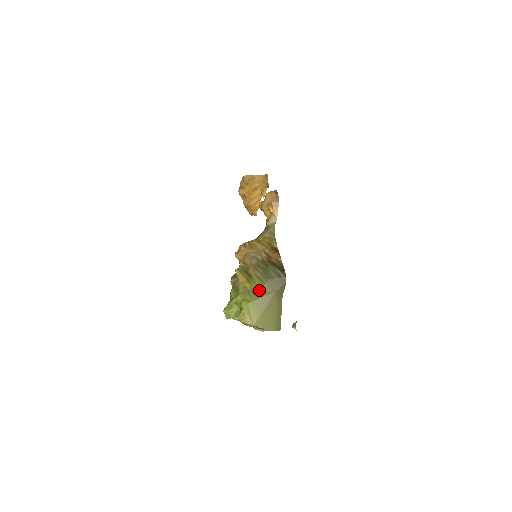
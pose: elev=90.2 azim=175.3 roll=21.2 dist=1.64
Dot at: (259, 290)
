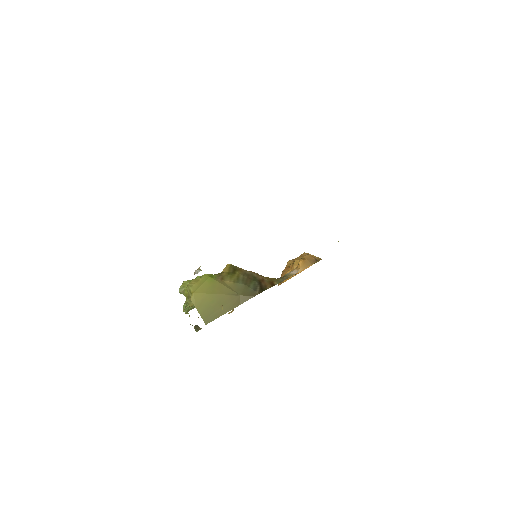
Dot at: (229, 281)
